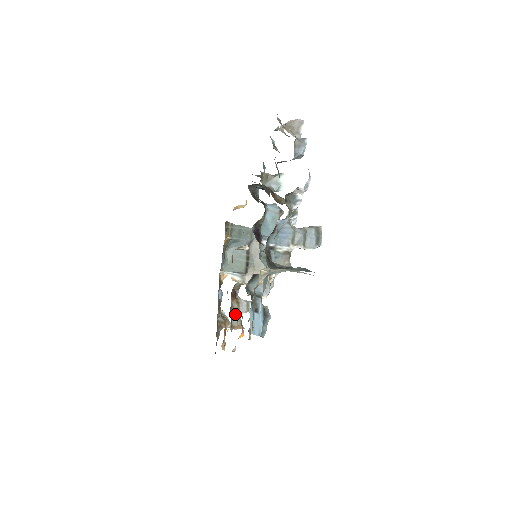
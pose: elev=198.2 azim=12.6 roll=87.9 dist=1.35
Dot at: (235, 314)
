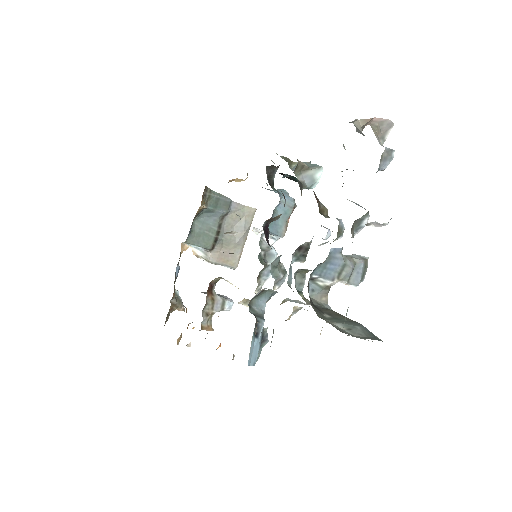
Dot at: (207, 313)
